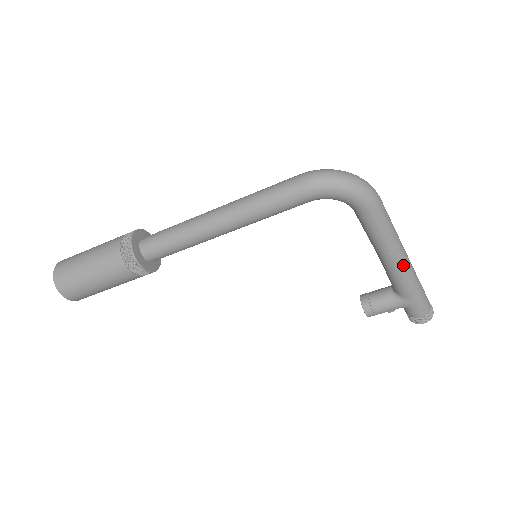
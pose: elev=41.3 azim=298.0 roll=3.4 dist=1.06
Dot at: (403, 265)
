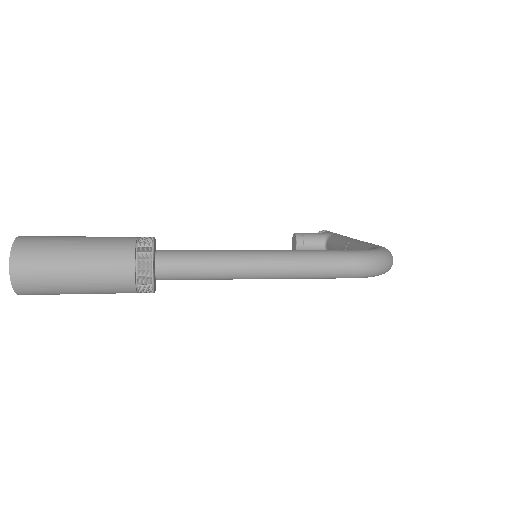
Dot at: occluded
